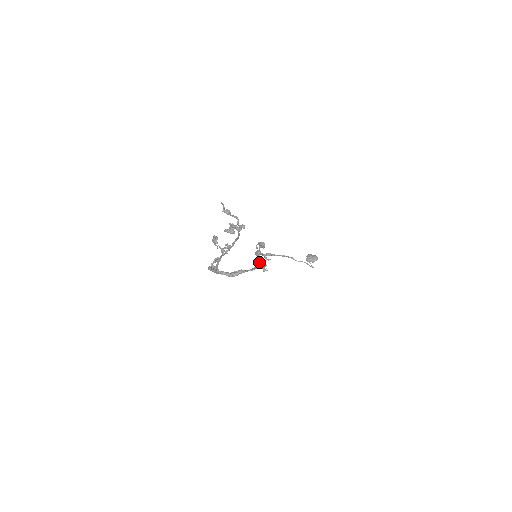
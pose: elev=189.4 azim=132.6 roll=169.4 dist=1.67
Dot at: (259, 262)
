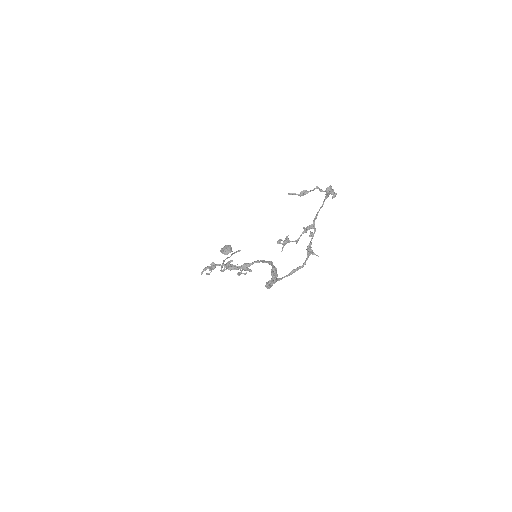
Dot at: (245, 268)
